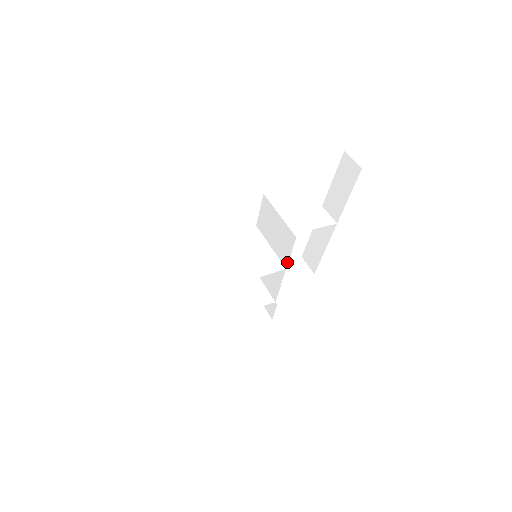
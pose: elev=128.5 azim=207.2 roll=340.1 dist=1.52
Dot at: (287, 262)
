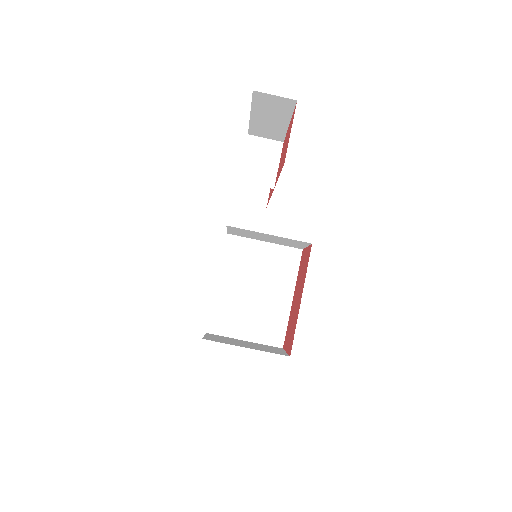
Dot at: (302, 248)
